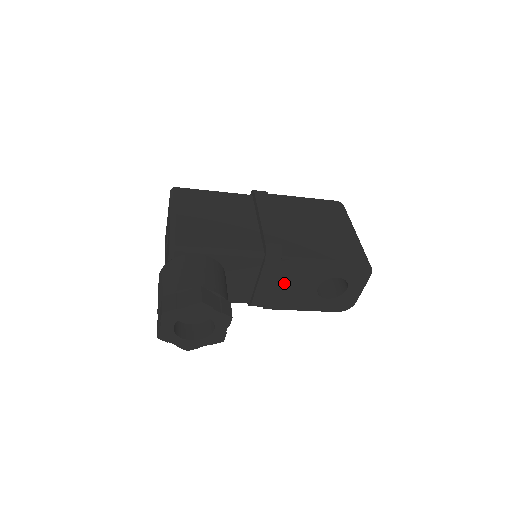
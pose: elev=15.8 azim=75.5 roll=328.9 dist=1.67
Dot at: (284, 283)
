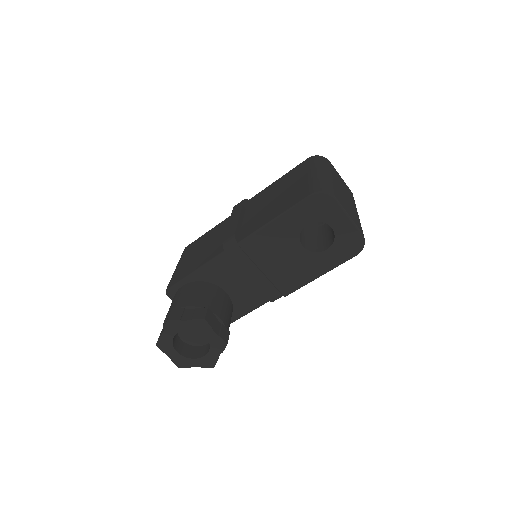
Dot at: (269, 263)
